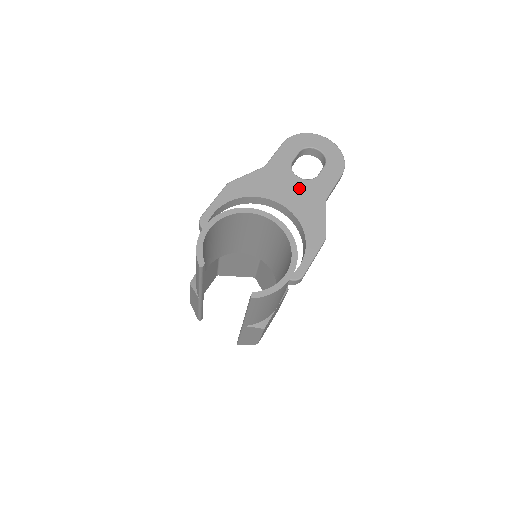
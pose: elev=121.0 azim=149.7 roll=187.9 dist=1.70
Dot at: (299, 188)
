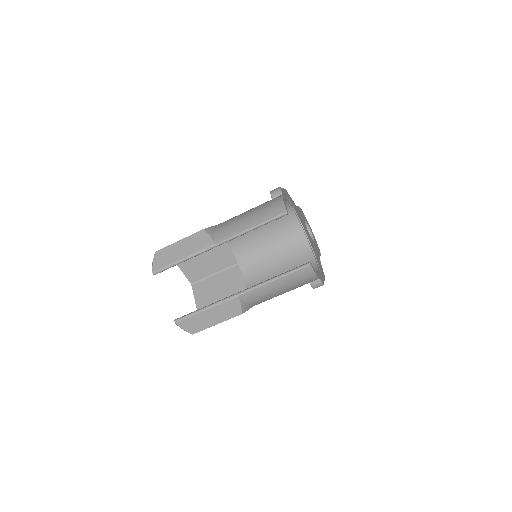
Dot at: (310, 237)
